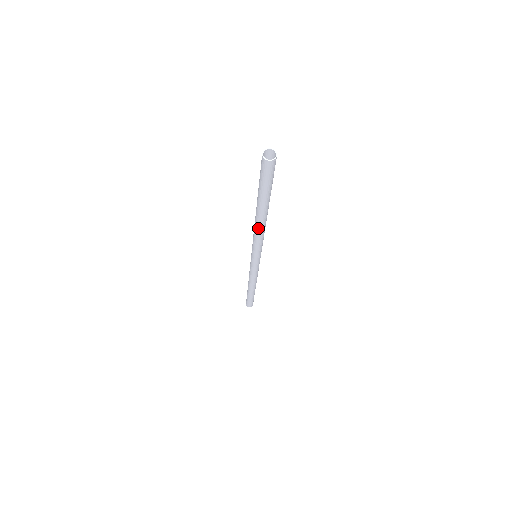
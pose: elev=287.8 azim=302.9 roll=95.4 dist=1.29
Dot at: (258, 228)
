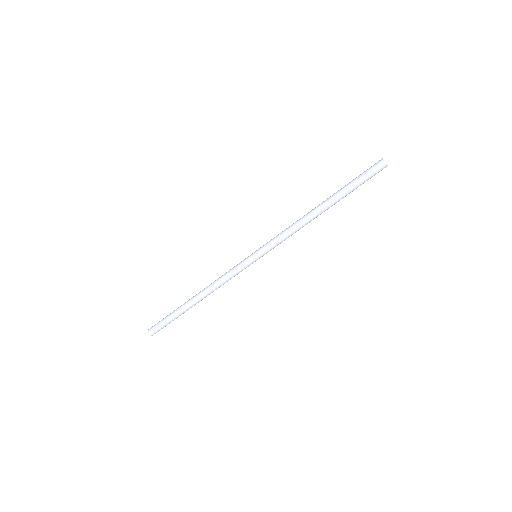
Dot at: (305, 216)
